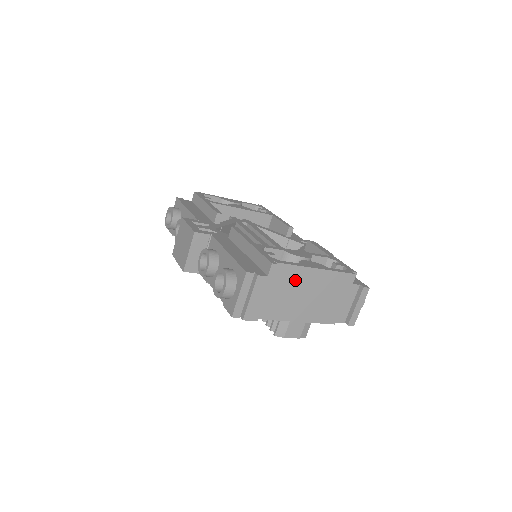
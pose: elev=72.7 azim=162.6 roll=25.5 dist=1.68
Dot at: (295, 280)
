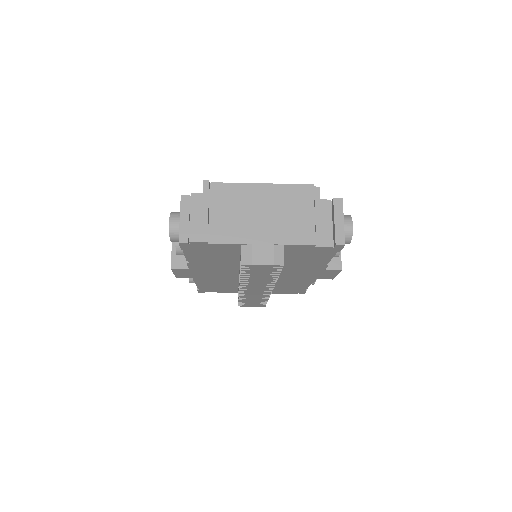
Dot at: (240, 198)
